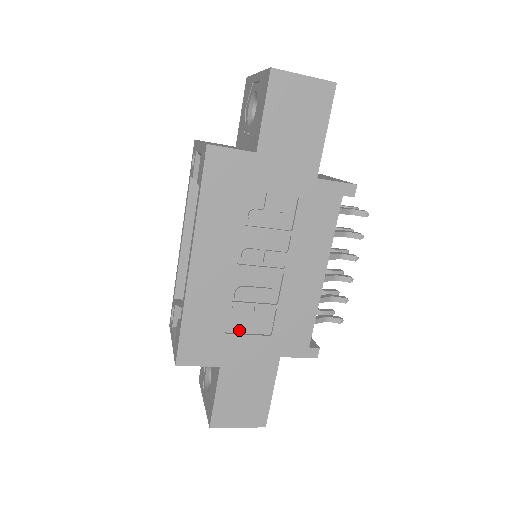
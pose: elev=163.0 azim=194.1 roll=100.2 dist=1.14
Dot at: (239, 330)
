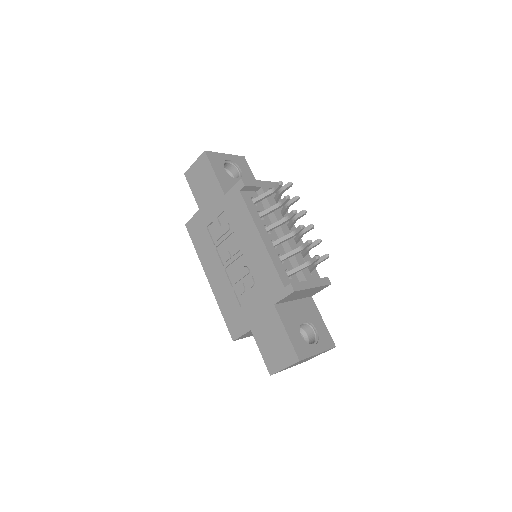
Dot at: (247, 302)
